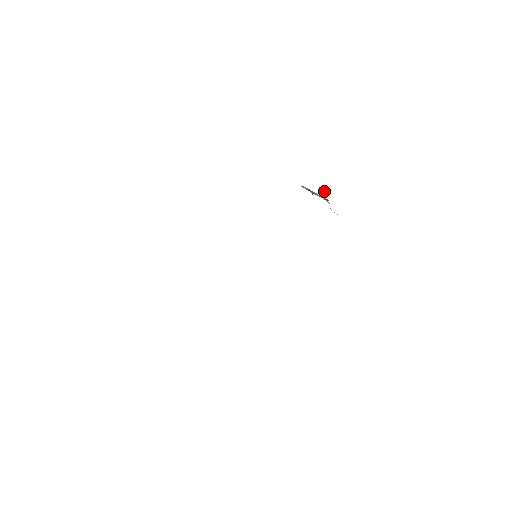
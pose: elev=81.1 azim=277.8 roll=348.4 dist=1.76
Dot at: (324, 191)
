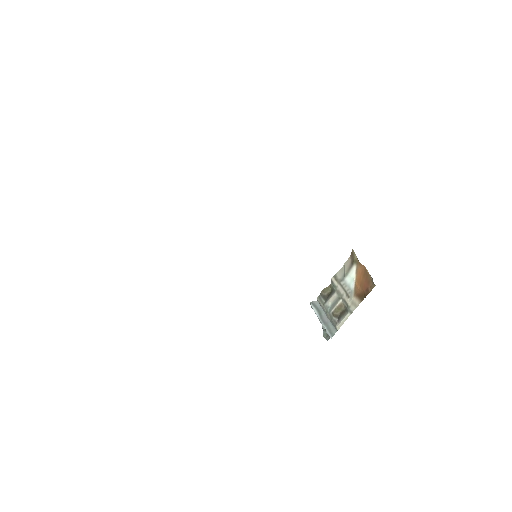
Dot at: (328, 336)
